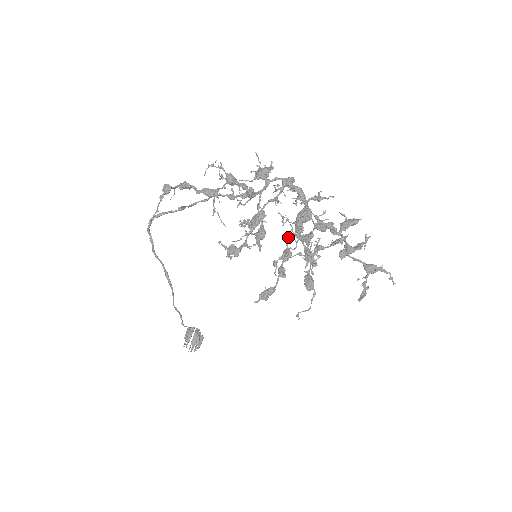
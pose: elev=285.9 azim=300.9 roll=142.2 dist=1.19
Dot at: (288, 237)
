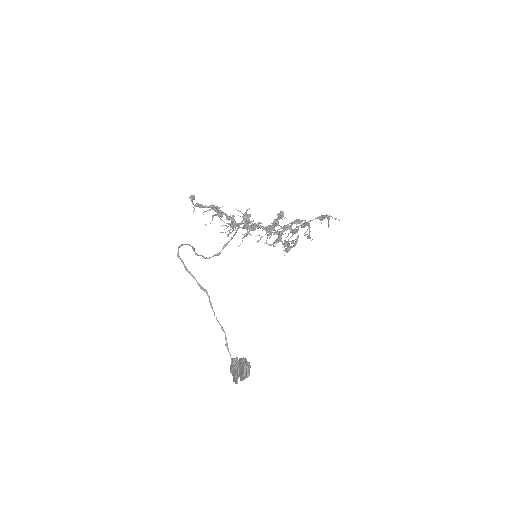
Dot at: (269, 226)
